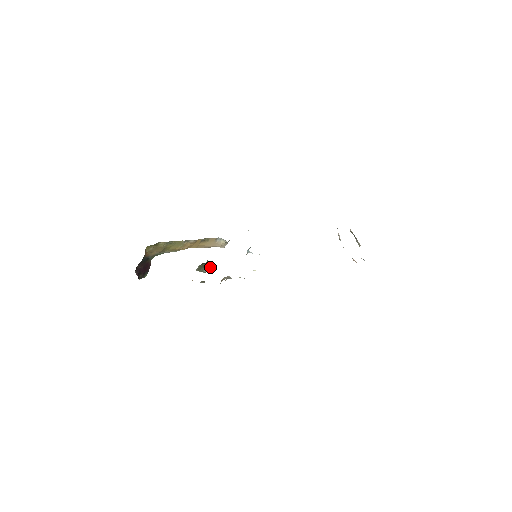
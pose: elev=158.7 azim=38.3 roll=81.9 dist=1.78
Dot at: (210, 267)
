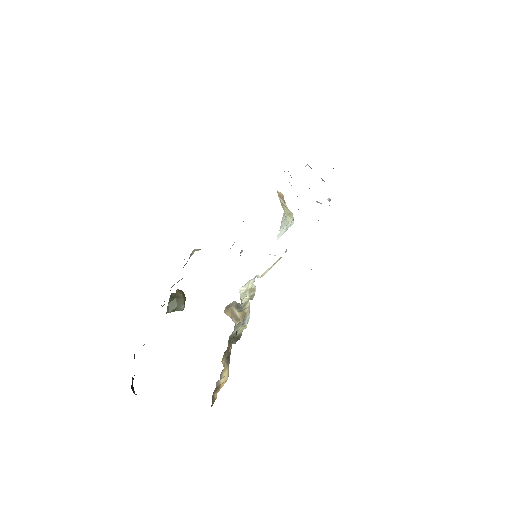
Dot at: occluded
